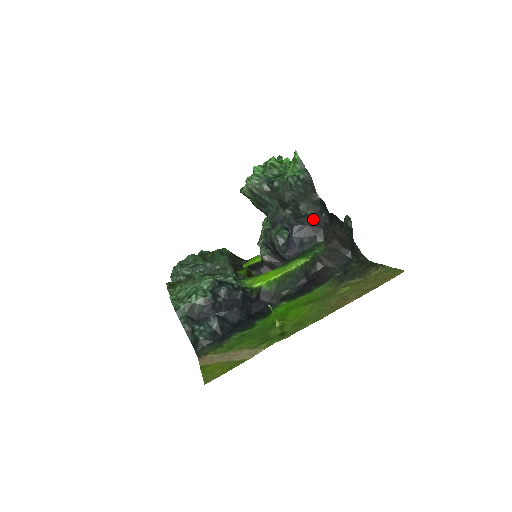
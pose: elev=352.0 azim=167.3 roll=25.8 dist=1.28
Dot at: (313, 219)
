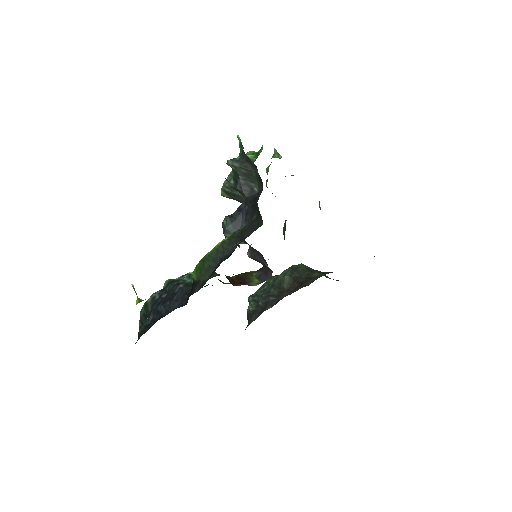
Dot at: (256, 196)
